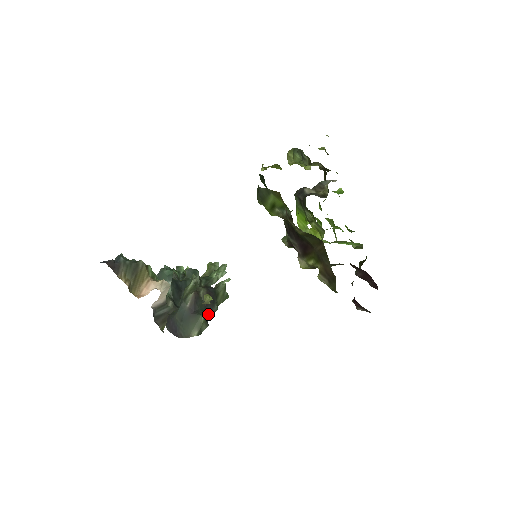
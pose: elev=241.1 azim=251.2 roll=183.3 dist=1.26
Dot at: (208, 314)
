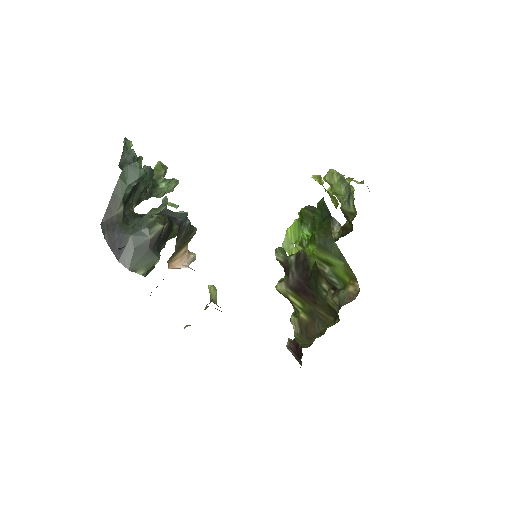
Dot at: occluded
